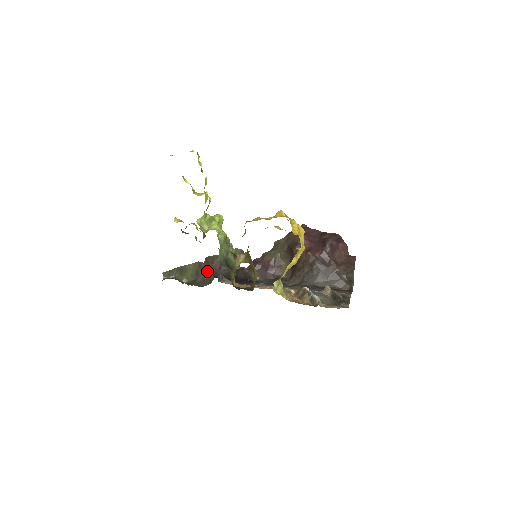
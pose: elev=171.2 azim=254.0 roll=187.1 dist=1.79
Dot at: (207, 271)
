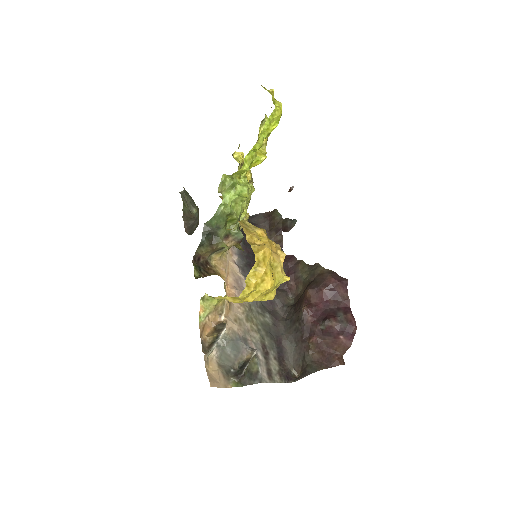
Dot at: (197, 223)
